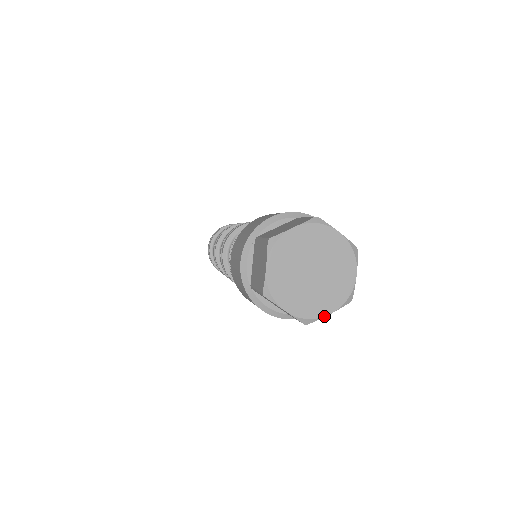
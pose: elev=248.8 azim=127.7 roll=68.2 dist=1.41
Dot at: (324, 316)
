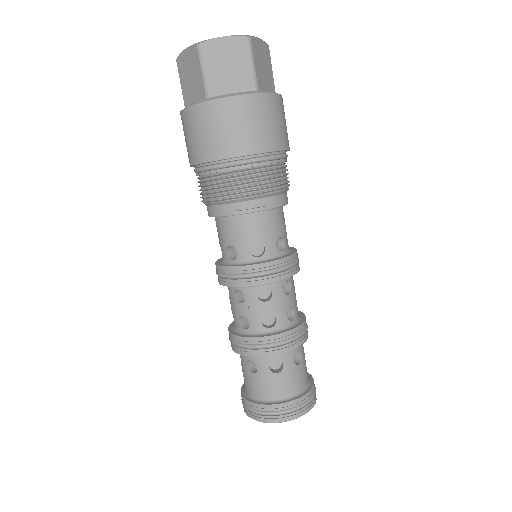
Dot at: (256, 37)
